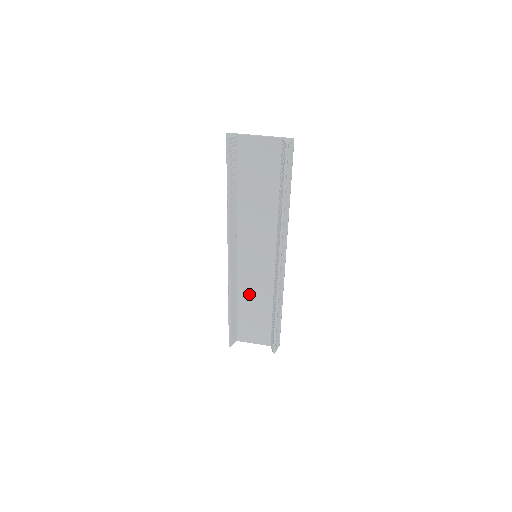
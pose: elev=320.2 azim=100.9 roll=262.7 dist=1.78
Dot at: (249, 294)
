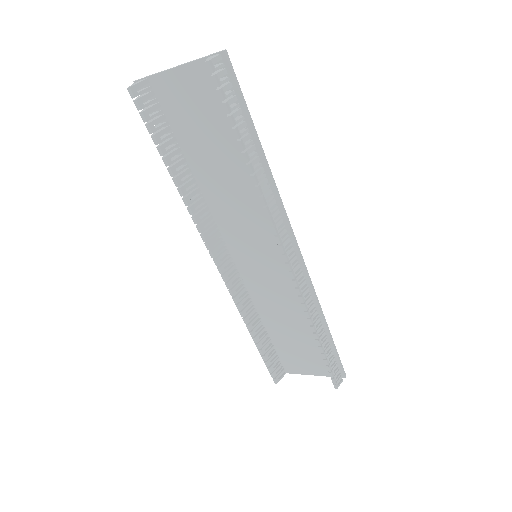
Dot at: (273, 310)
